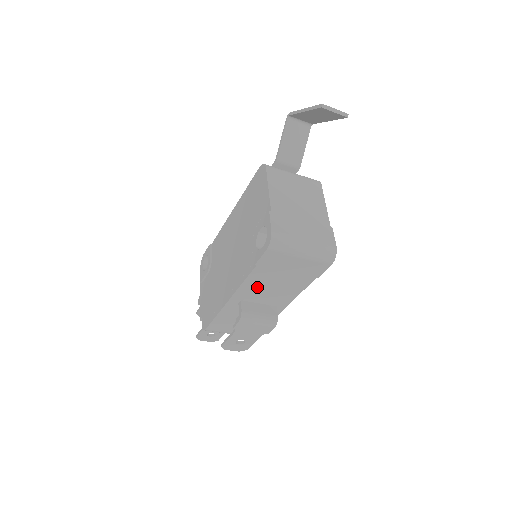
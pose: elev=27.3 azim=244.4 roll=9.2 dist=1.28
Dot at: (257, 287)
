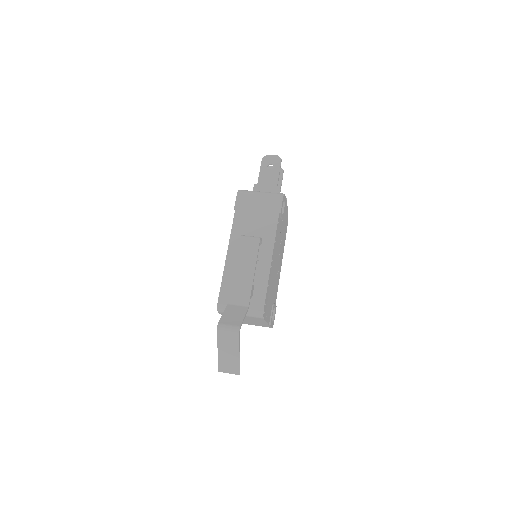
Dot at: occluded
